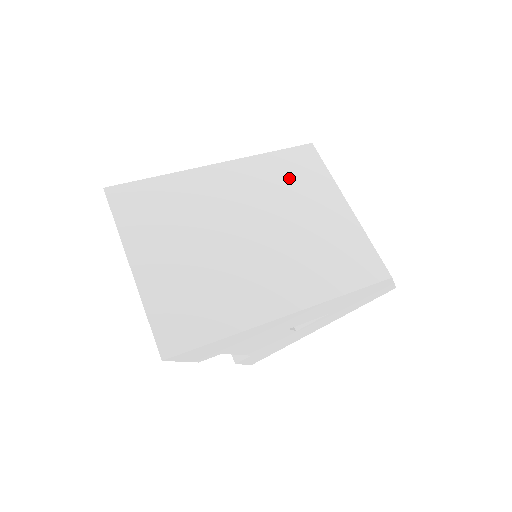
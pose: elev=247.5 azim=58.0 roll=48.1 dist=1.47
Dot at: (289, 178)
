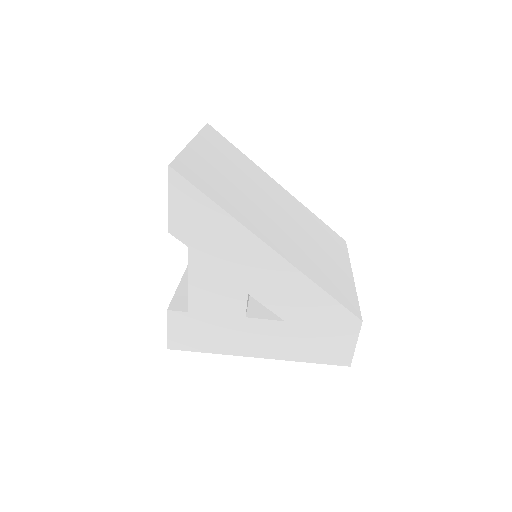
Dot at: (321, 231)
